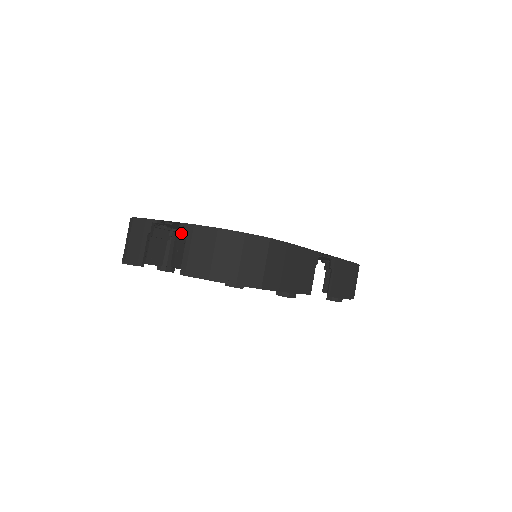
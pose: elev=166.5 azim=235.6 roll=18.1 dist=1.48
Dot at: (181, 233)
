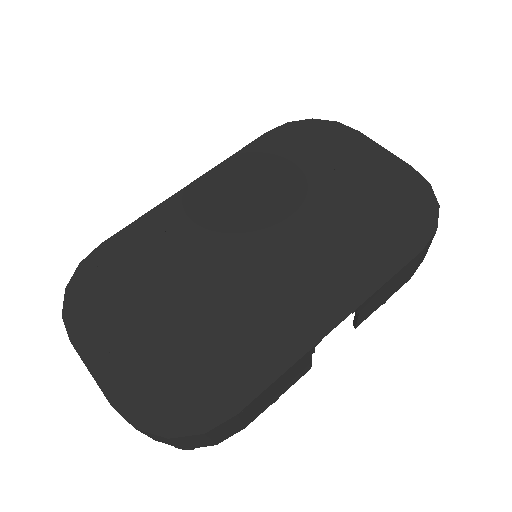
Dot at: (150, 228)
